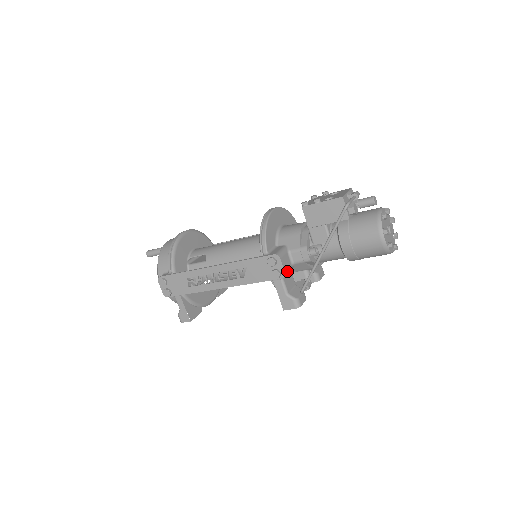
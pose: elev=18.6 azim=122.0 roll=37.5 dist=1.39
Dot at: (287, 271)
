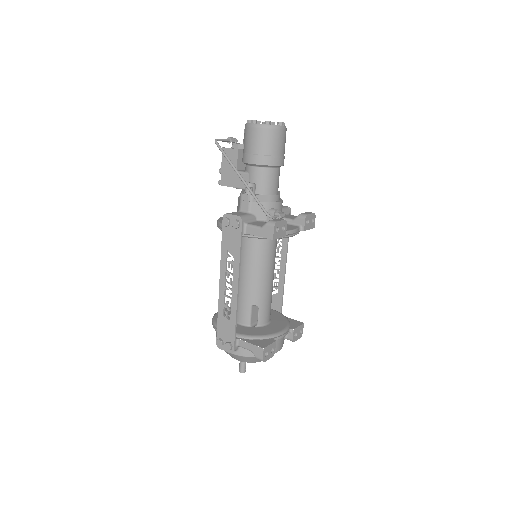
Dot at: (242, 216)
